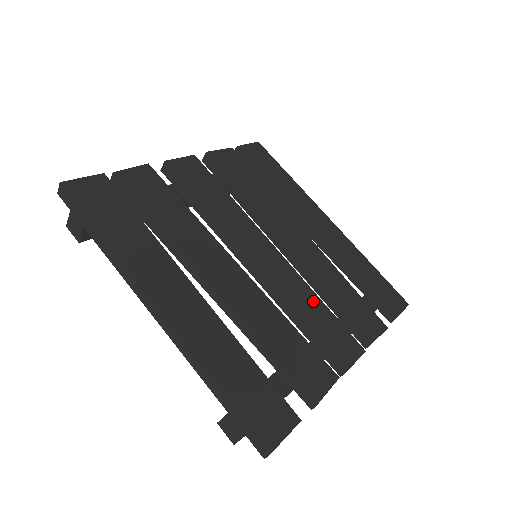
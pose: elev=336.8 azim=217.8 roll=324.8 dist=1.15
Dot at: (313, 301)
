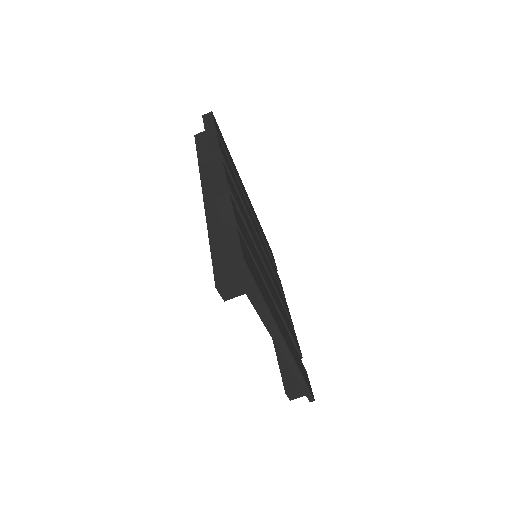
Dot at: (276, 282)
